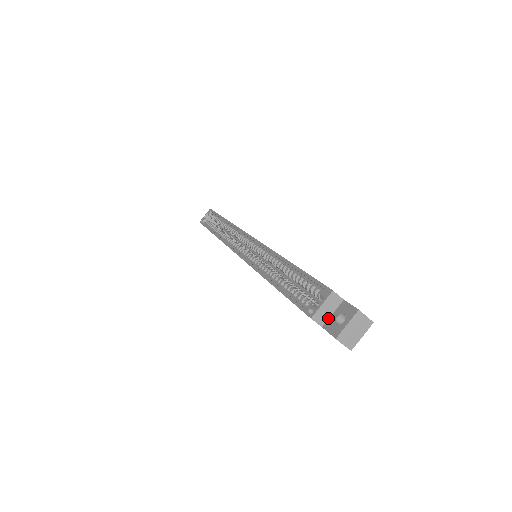
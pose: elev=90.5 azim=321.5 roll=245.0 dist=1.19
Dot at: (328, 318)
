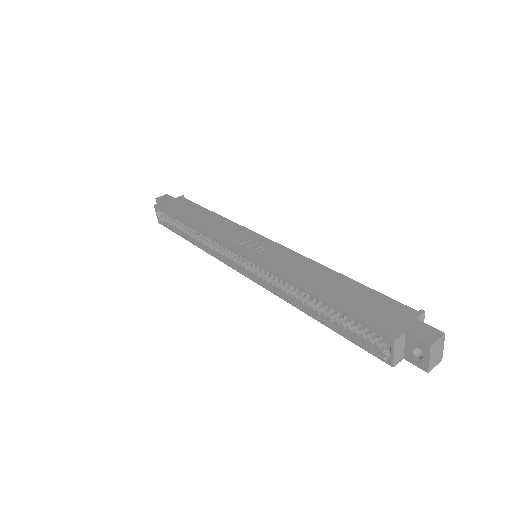
Dot at: (403, 351)
